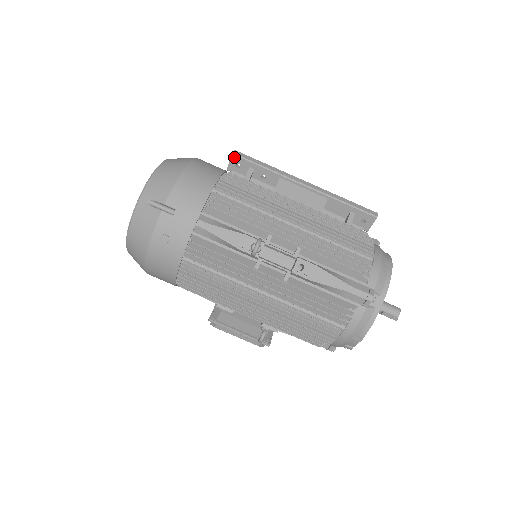
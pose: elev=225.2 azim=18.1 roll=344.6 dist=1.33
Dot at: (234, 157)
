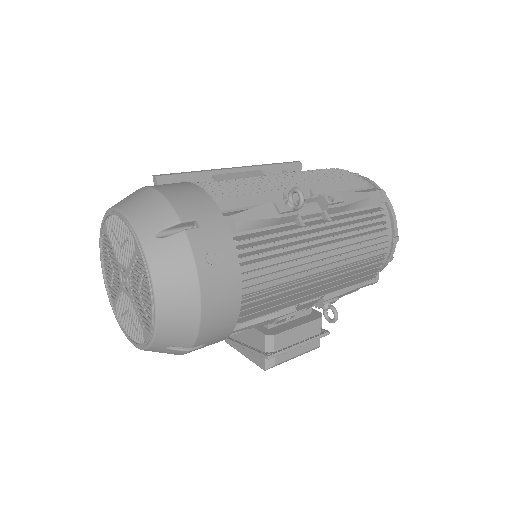
Dot at: (160, 180)
